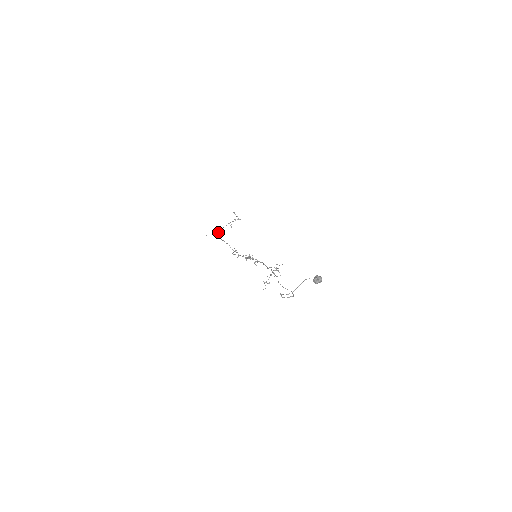
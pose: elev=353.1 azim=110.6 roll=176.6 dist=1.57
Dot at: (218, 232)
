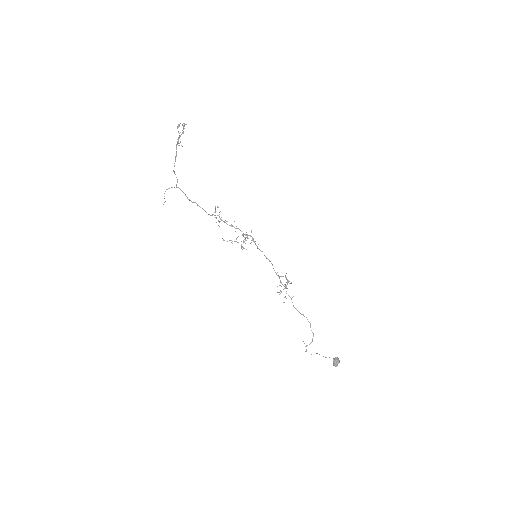
Dot at: (175, 174)
